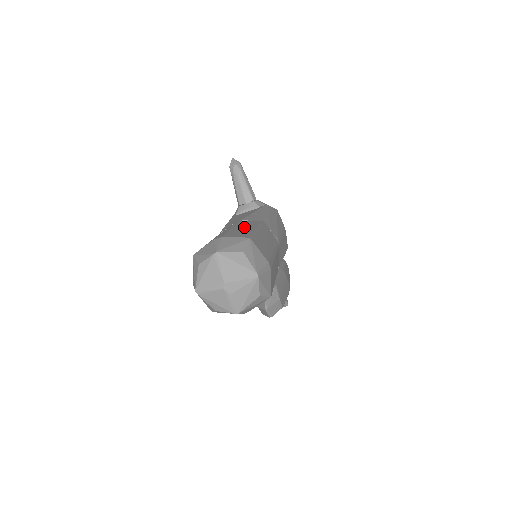
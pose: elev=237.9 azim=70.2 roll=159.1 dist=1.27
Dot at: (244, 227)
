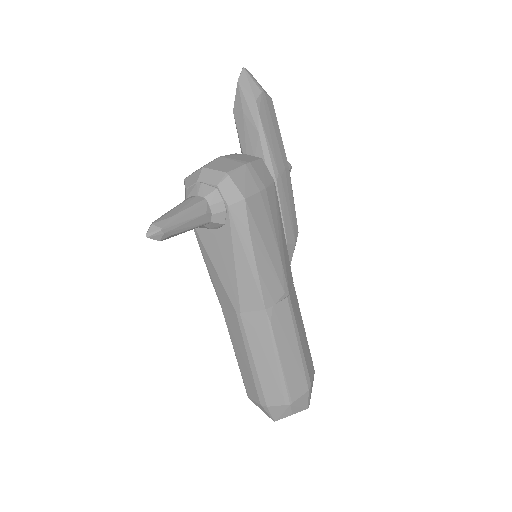
Dot at: (264, 358)
